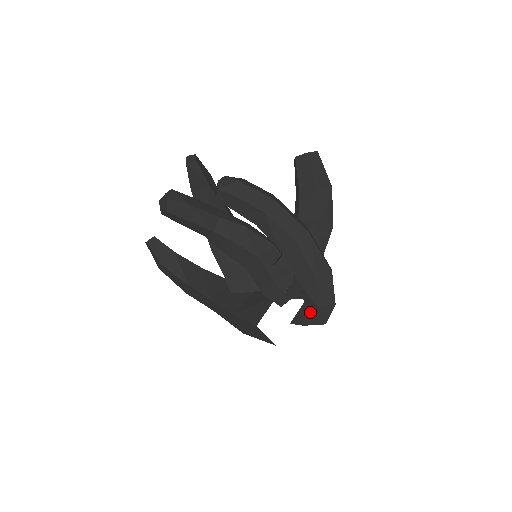
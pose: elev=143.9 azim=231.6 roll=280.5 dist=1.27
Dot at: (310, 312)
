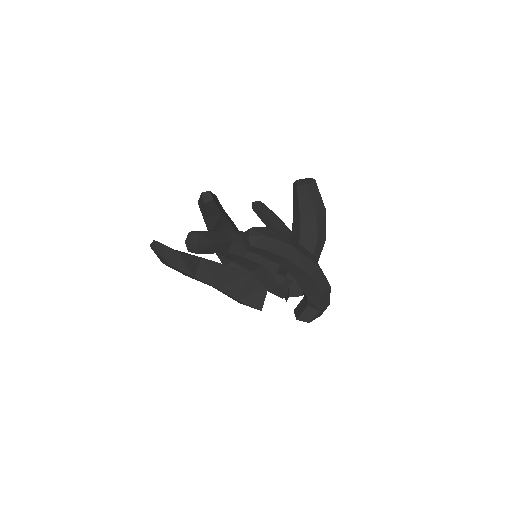
Dot at: (313, 313)
